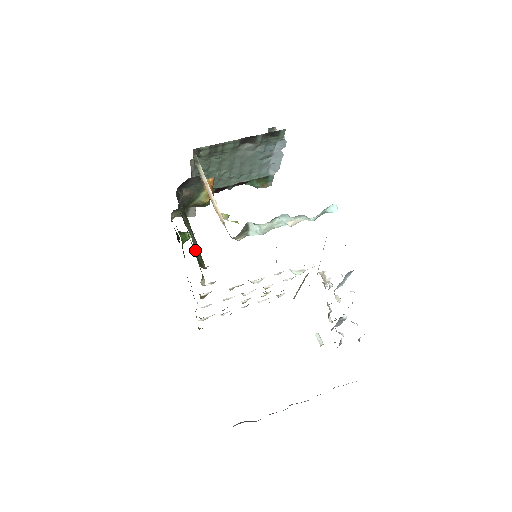
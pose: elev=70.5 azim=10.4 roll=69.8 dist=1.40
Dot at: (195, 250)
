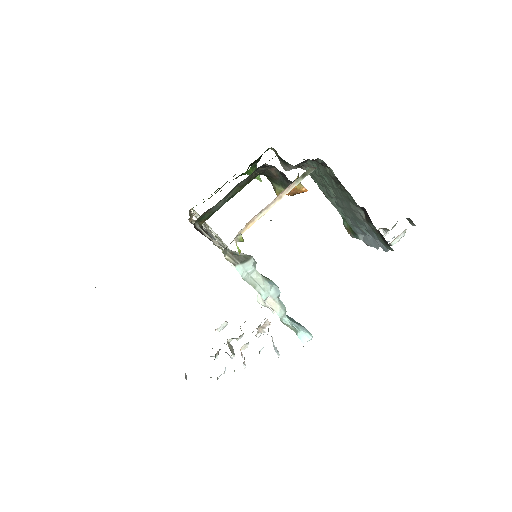
Dot at: (210, 210)
